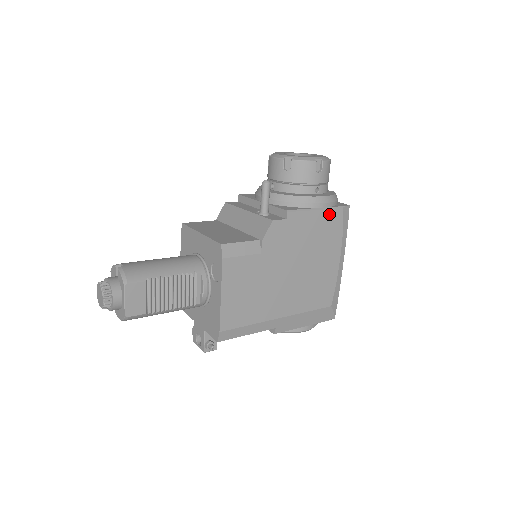
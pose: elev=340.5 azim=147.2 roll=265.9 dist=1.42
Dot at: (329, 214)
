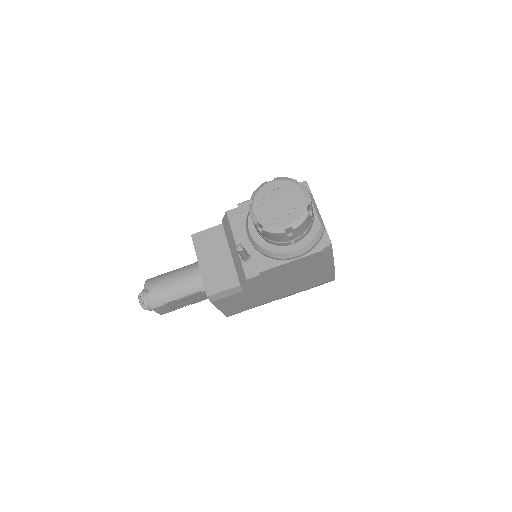
Dot at: (306, 258)
